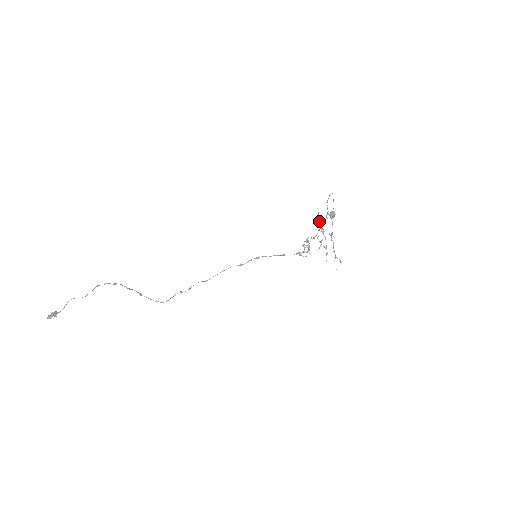
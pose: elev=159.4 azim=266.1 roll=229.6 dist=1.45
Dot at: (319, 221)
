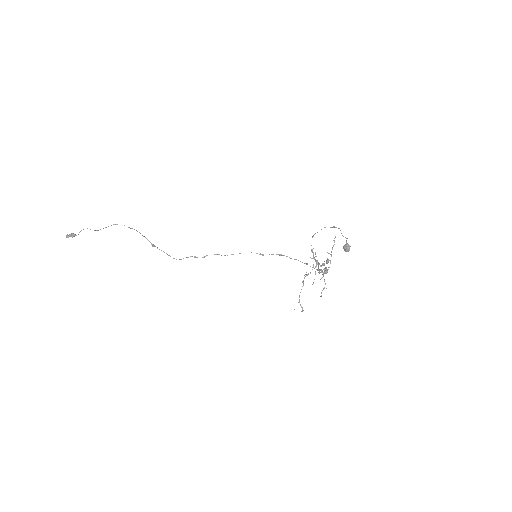
Dot at: (332, 248)
